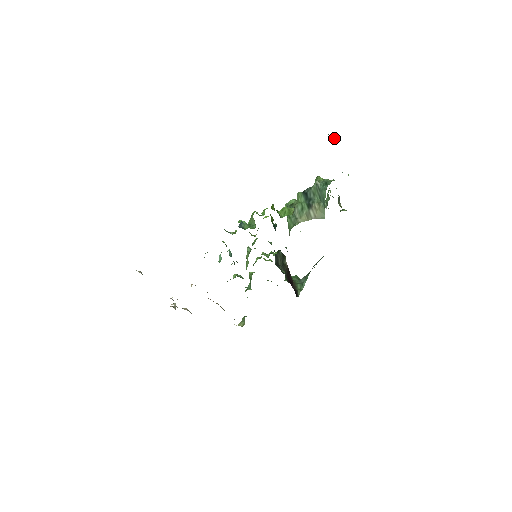
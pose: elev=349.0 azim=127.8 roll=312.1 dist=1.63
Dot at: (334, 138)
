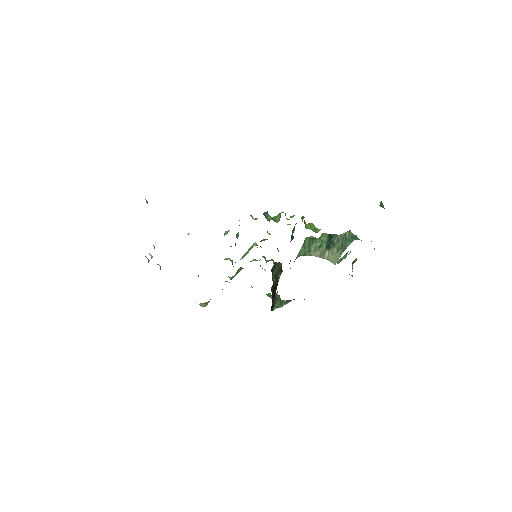
Dot at: occluded
